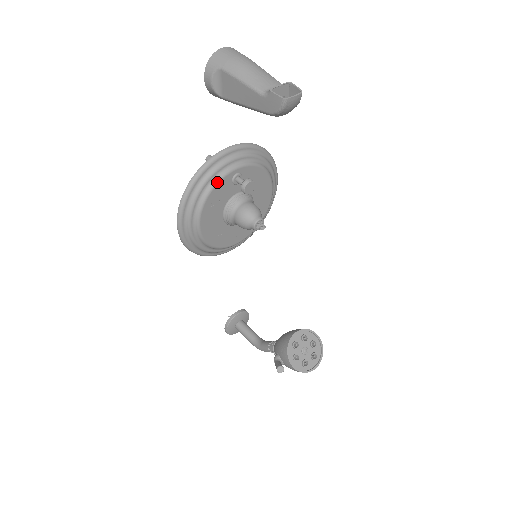
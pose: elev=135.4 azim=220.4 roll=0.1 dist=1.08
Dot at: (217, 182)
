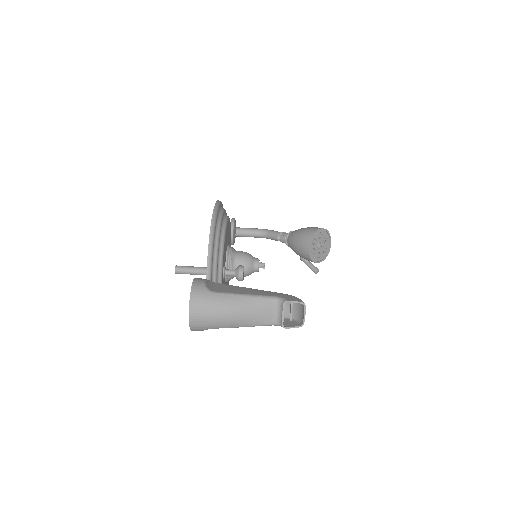
Dot at: occluded
